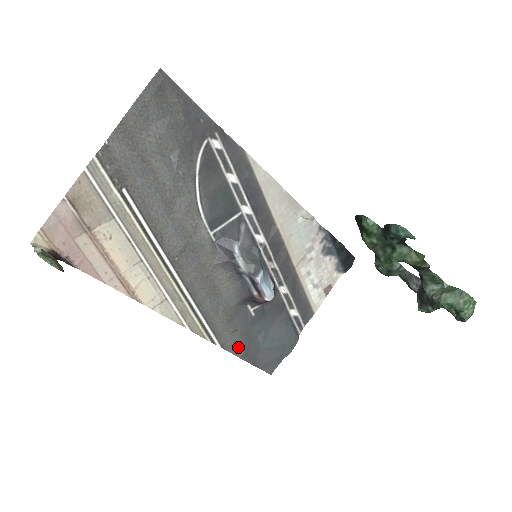
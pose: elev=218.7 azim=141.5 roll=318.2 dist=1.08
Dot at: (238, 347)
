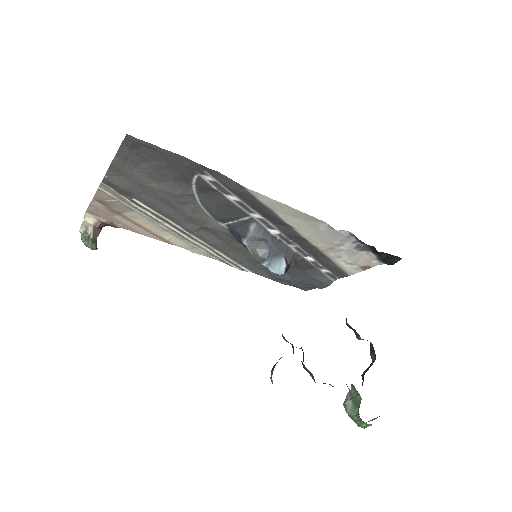
Dot at: (269, 275)
